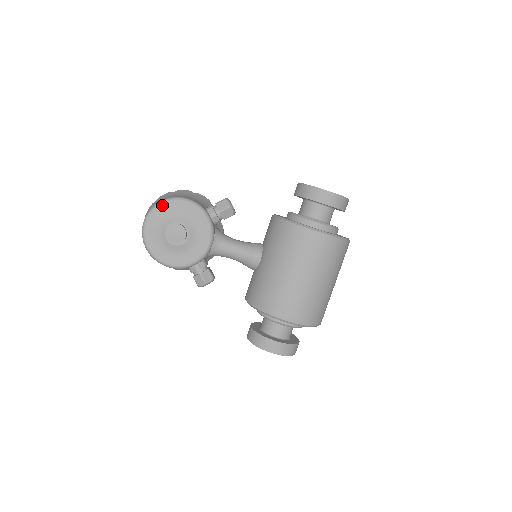
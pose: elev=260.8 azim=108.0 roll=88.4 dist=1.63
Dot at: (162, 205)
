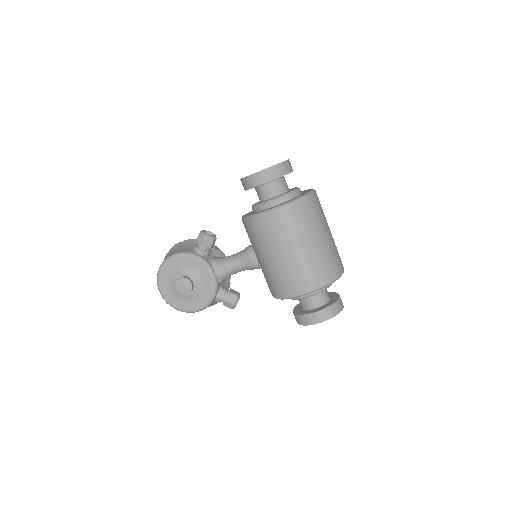
Dot at: (161, 272)
